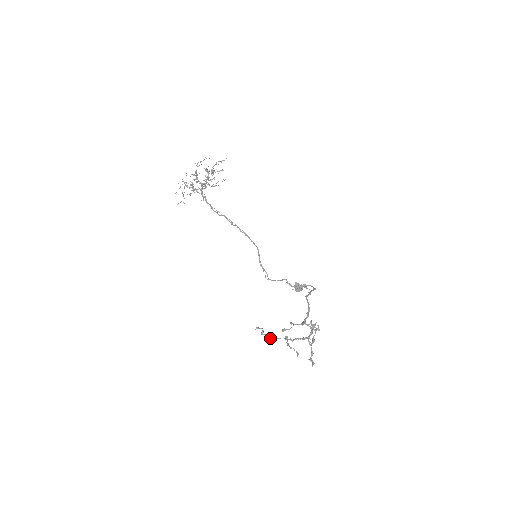
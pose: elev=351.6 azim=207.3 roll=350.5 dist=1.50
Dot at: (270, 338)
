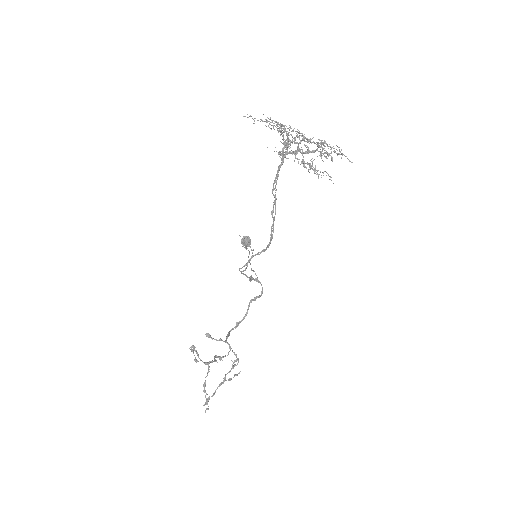
Dot at: (193, 347)
